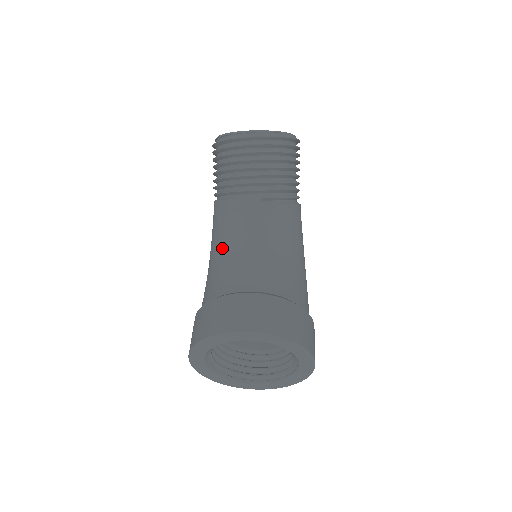
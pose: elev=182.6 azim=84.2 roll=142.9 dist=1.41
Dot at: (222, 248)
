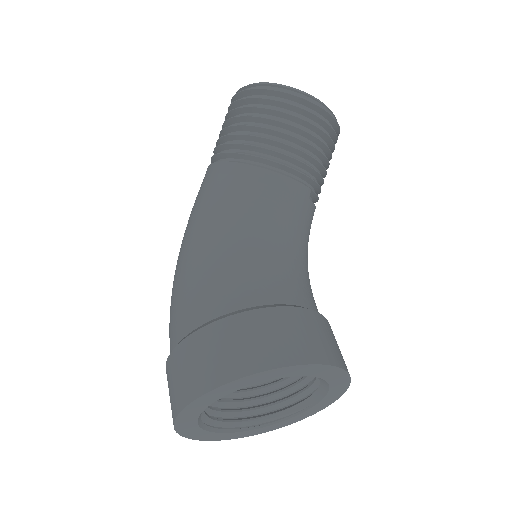
Dot at: (253, 233)
